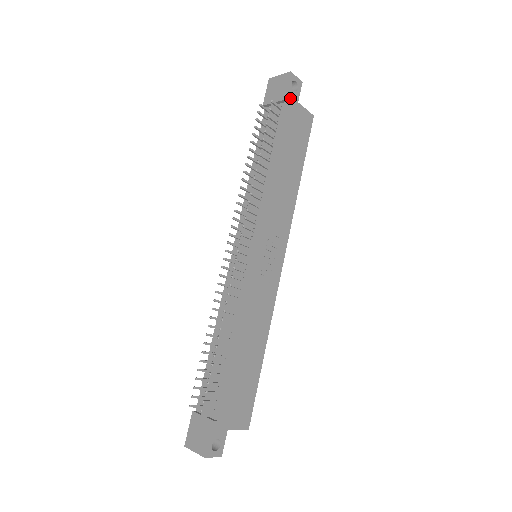
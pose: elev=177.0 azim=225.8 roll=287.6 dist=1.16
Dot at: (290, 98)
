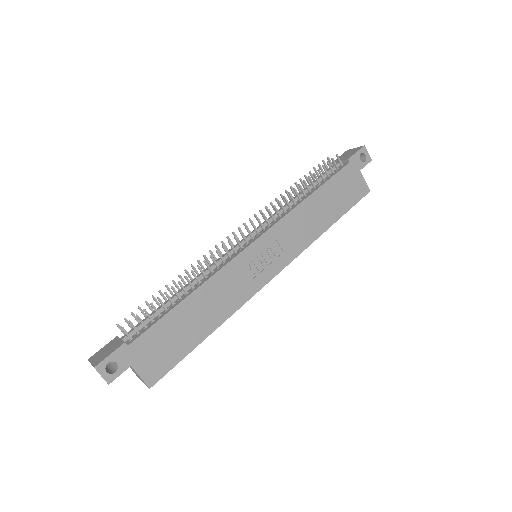
Dot at: (354, 162)
